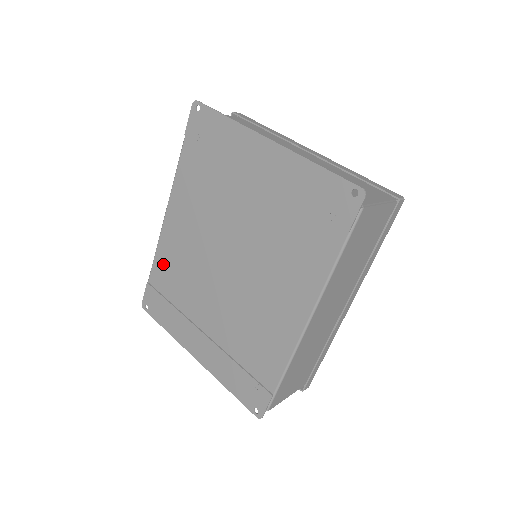
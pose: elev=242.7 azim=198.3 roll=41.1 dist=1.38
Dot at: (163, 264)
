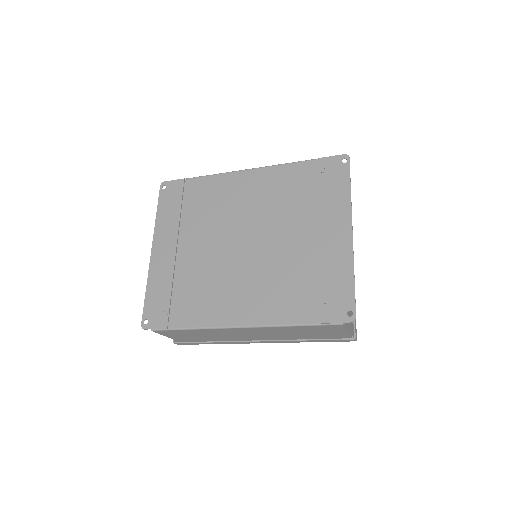
Dot at: (208, 186)
